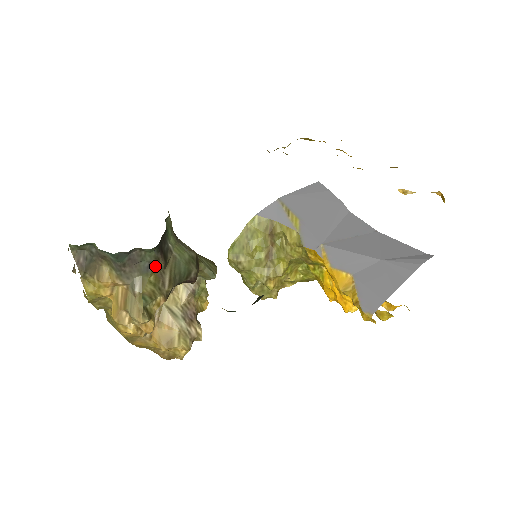
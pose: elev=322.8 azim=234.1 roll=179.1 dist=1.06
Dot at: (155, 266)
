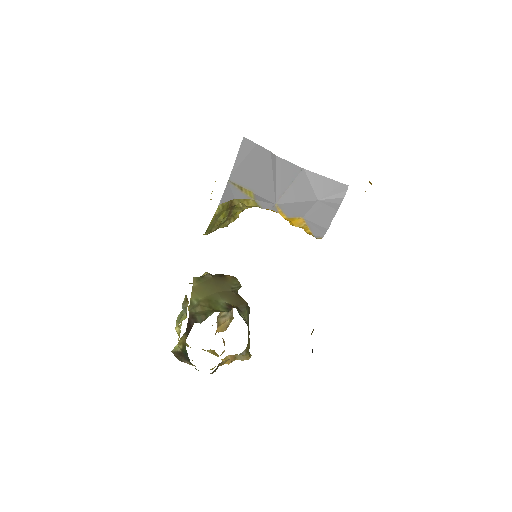
Dot at: occluded
